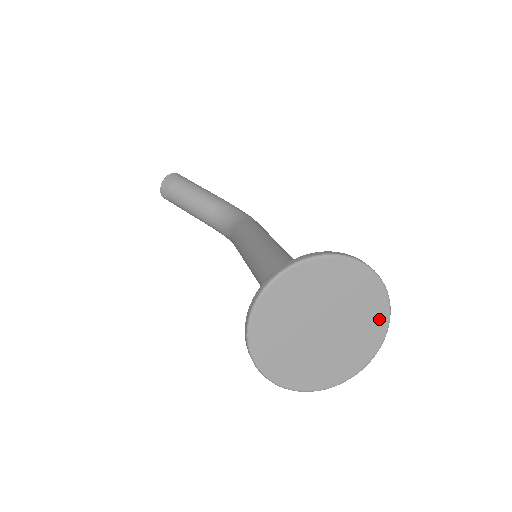
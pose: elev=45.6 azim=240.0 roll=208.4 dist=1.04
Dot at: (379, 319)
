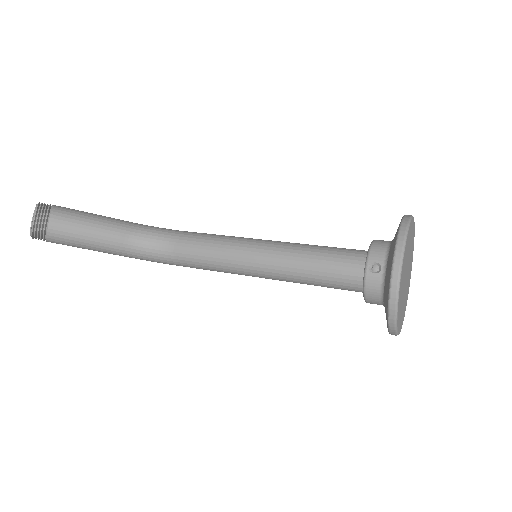
Dot at: (412, 260)
